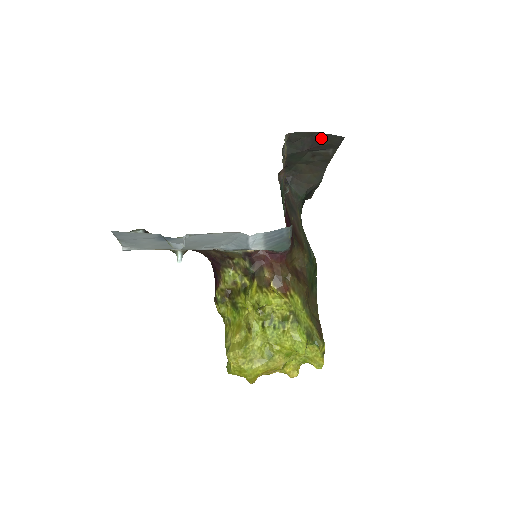
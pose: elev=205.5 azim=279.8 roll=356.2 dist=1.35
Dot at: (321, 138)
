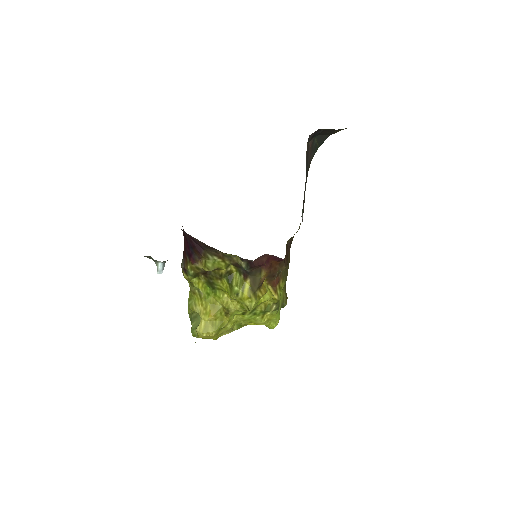
Dot at: occluded
